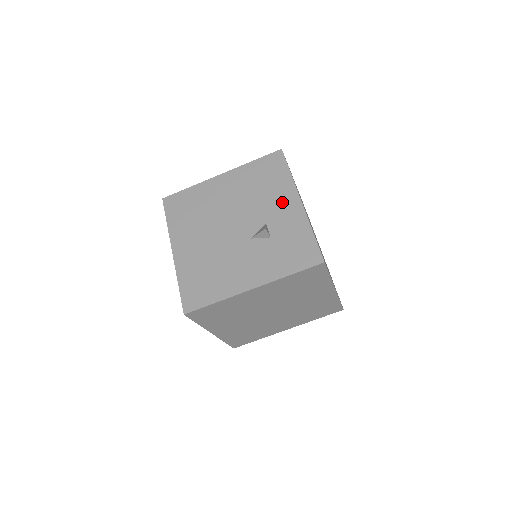
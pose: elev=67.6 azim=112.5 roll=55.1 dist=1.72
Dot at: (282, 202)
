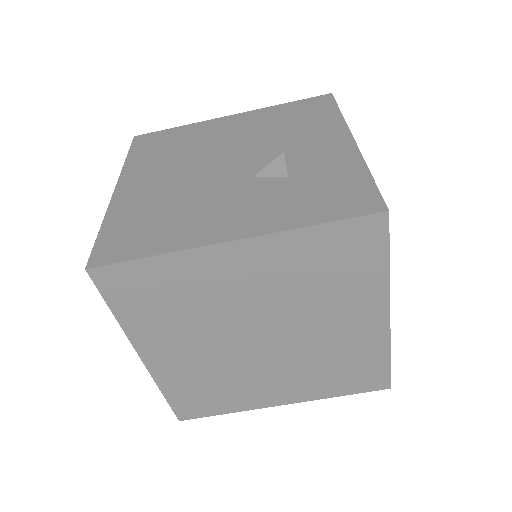
Dot at: (320, 140)
